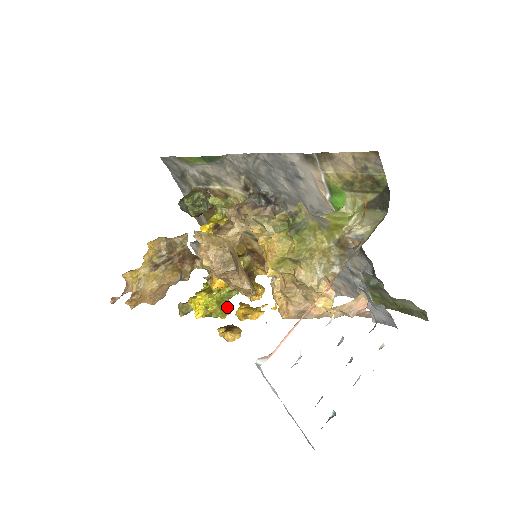
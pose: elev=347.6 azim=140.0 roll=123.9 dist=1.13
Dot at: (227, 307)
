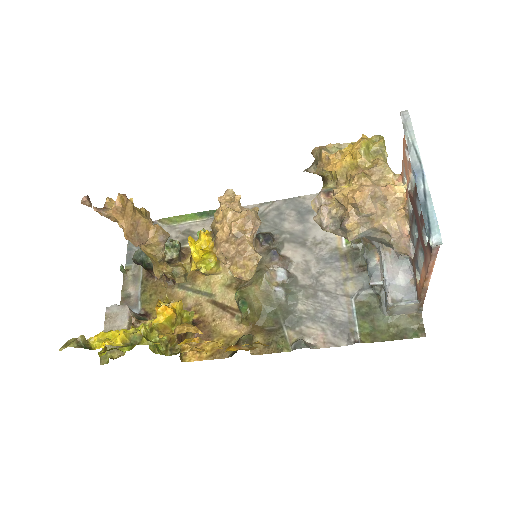
Dot at: occluded
